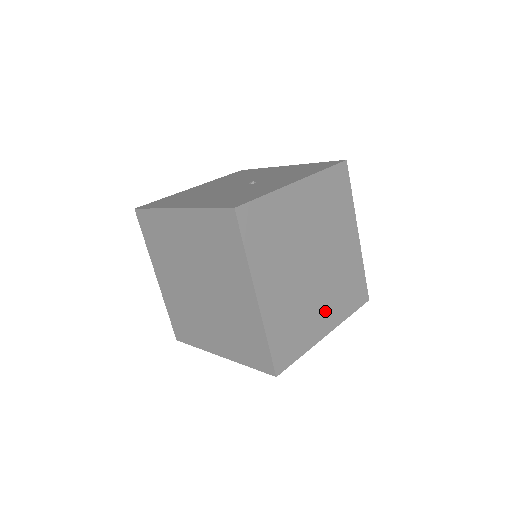
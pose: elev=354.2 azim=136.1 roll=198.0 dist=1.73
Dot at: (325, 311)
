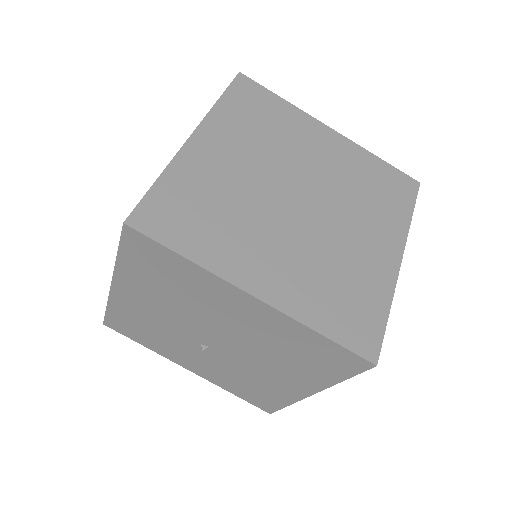
Dot at: (274, 265)
